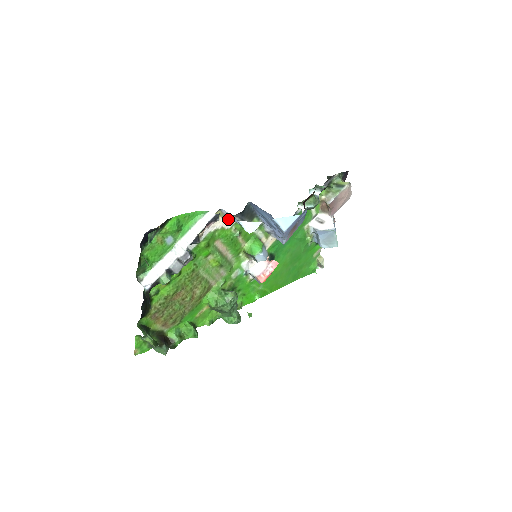
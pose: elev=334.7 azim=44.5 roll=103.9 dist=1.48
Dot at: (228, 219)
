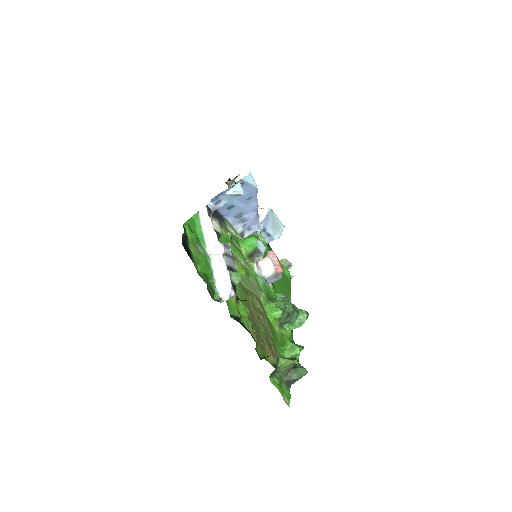
Dot at: (213, 222)
